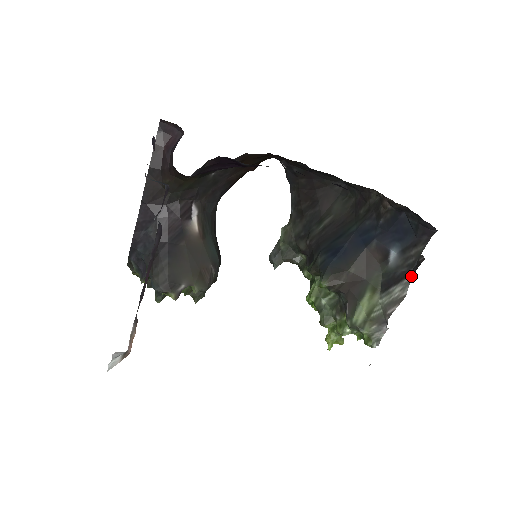
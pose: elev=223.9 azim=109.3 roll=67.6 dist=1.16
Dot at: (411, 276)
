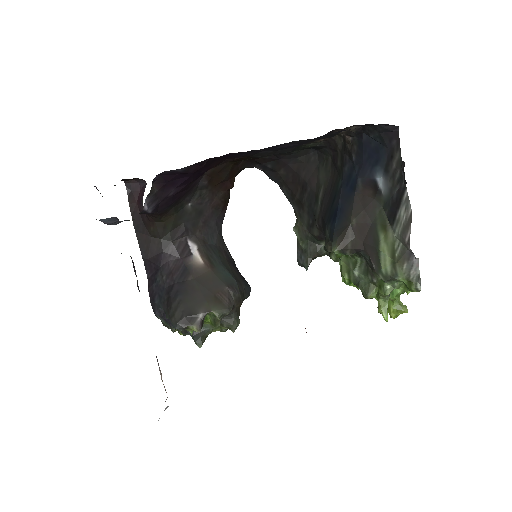
Dot at: (406, 190)
